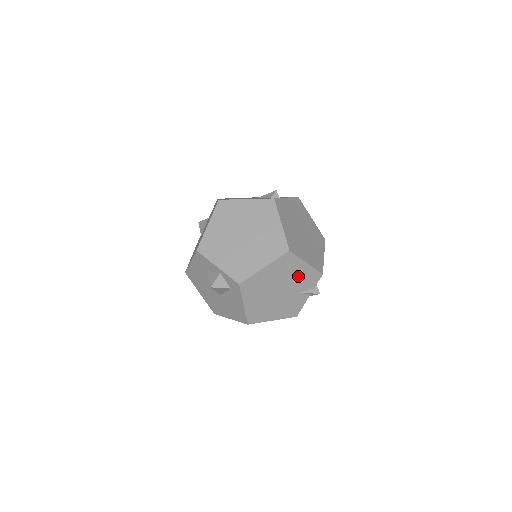
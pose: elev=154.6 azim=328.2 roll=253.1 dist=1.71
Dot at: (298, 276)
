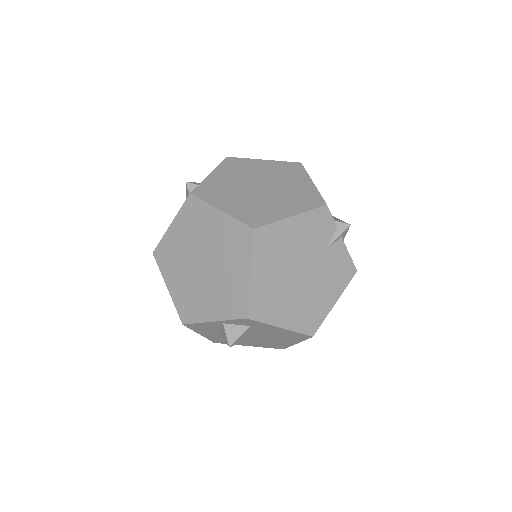
Dot at: (301, 238)
